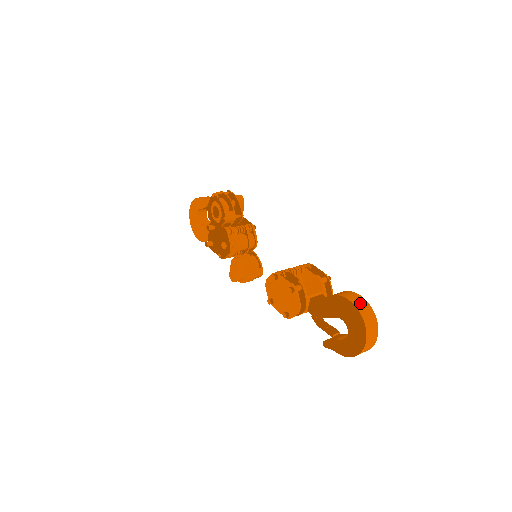
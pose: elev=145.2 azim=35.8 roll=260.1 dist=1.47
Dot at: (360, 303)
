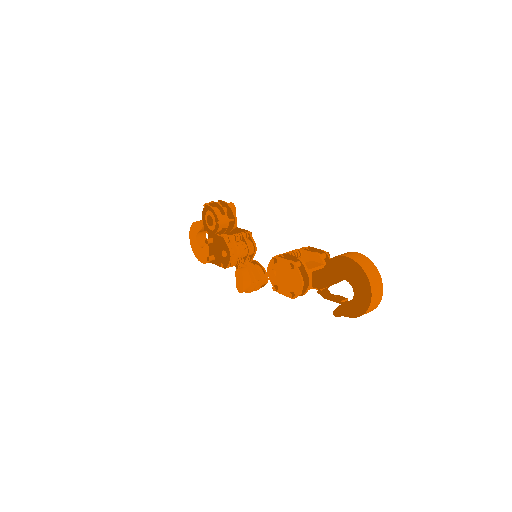
Dot at: (357, 257)
